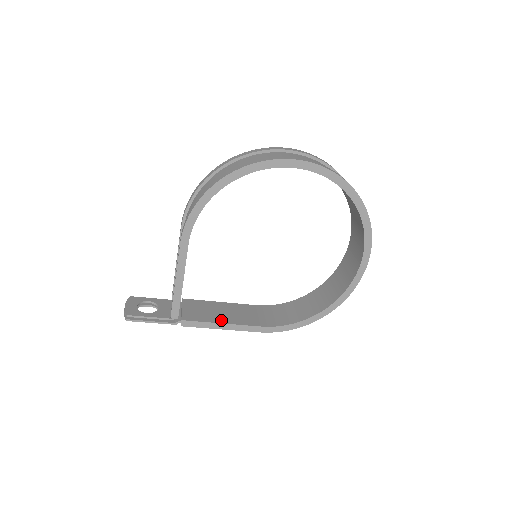
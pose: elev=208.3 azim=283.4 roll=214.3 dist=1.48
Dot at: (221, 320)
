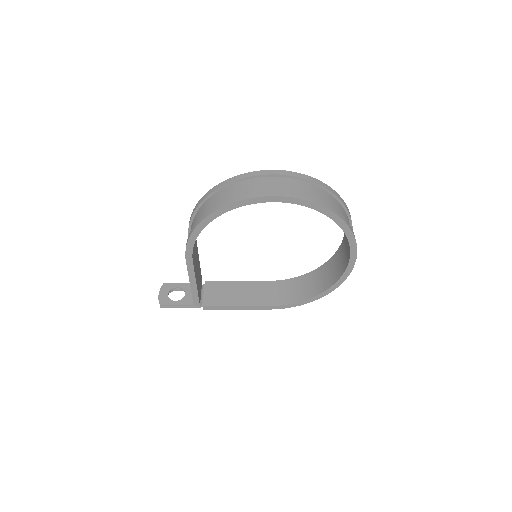
Dot at: (236, 302)
